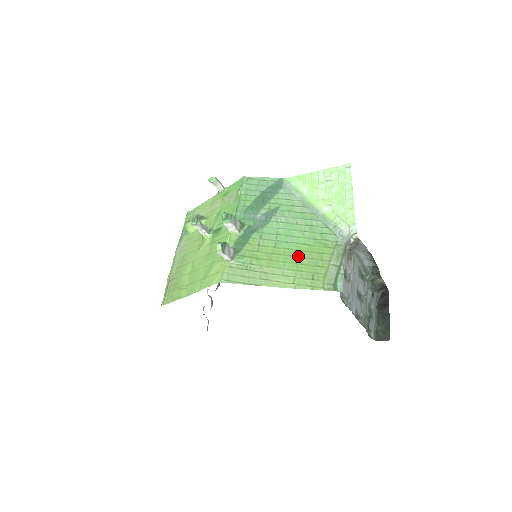
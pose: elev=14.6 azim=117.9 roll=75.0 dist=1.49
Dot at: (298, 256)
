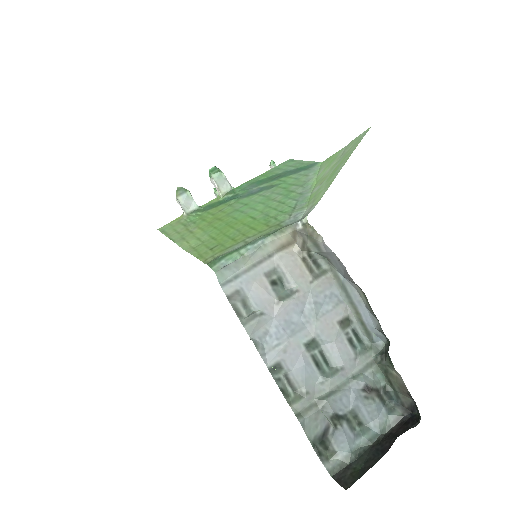
Dot at: (232, 226)
